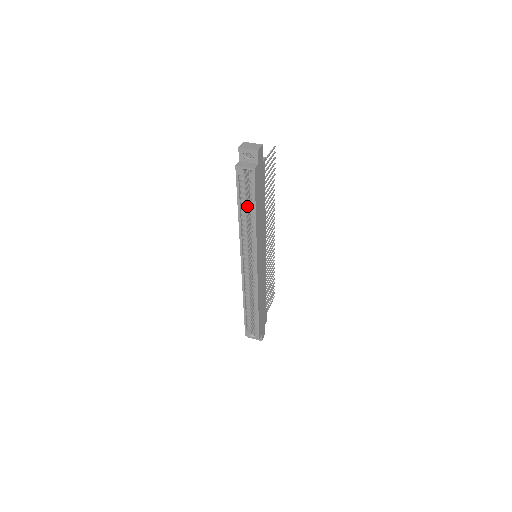
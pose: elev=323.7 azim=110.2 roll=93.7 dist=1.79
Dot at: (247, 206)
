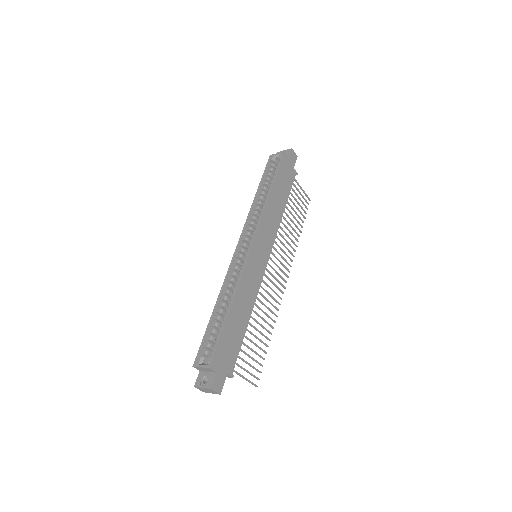
Dot at: occluded
